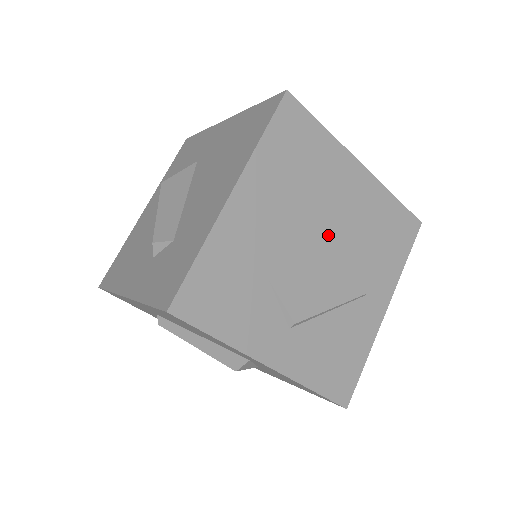
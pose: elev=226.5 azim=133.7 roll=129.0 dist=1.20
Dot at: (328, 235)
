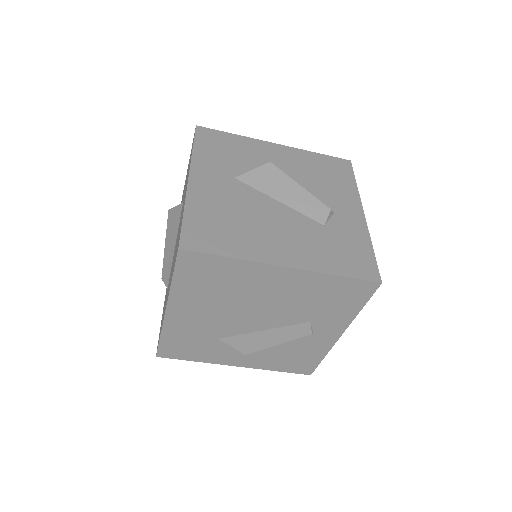
Dot at: (261, 312)
